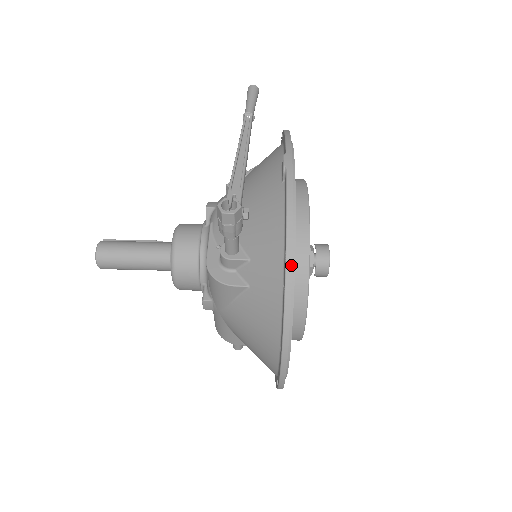
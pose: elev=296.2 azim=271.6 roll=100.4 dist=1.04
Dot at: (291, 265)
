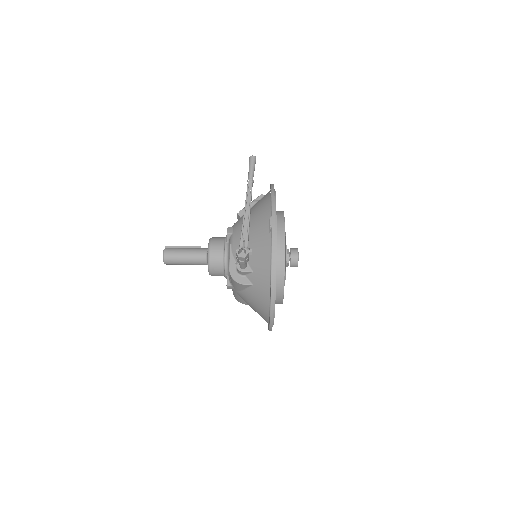
Dot at: occluded
